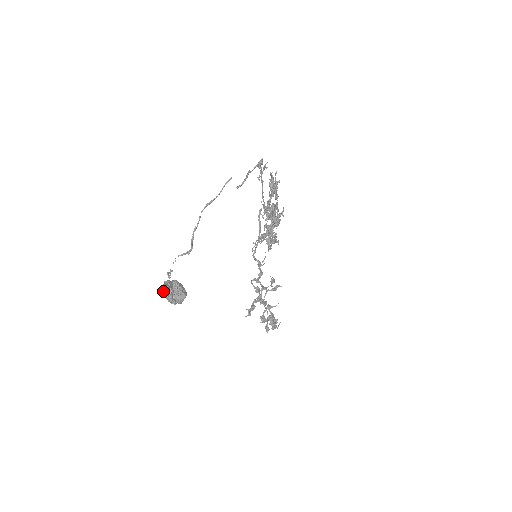
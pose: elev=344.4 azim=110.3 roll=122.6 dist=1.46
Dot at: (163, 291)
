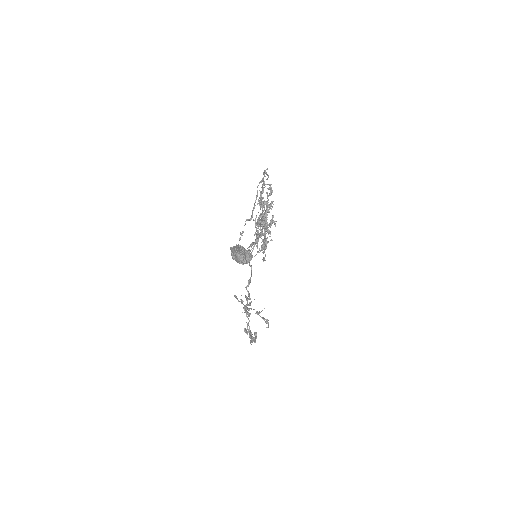
Dot at: (236, 251)
